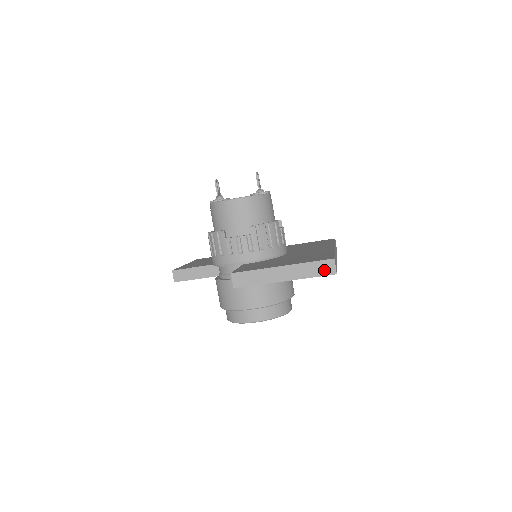
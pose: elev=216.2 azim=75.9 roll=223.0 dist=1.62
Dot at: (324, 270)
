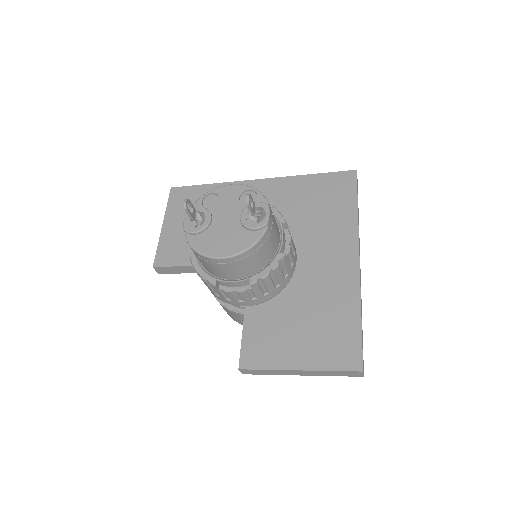
Dot at: (349, 375)
